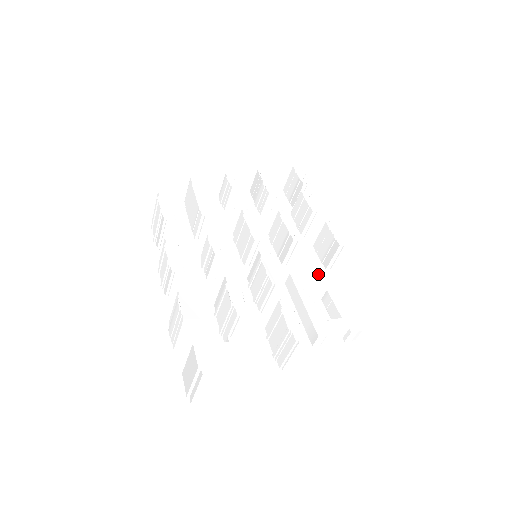
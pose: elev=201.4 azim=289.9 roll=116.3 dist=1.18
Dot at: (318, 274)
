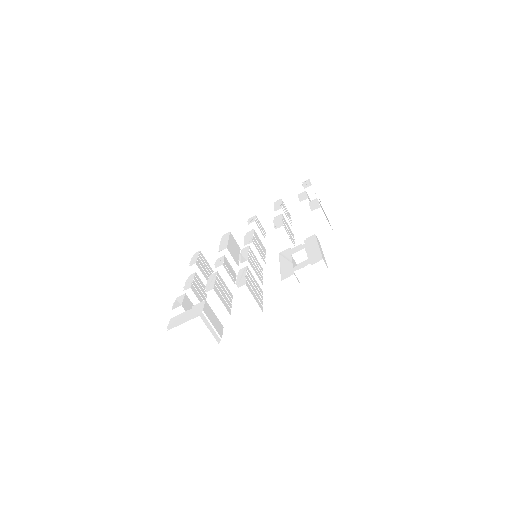
Dot at: occluded
